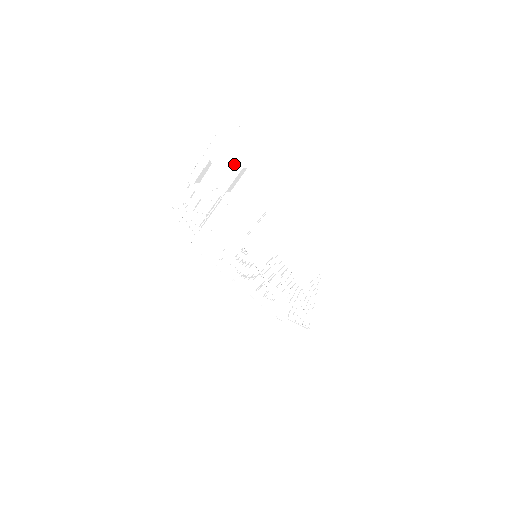
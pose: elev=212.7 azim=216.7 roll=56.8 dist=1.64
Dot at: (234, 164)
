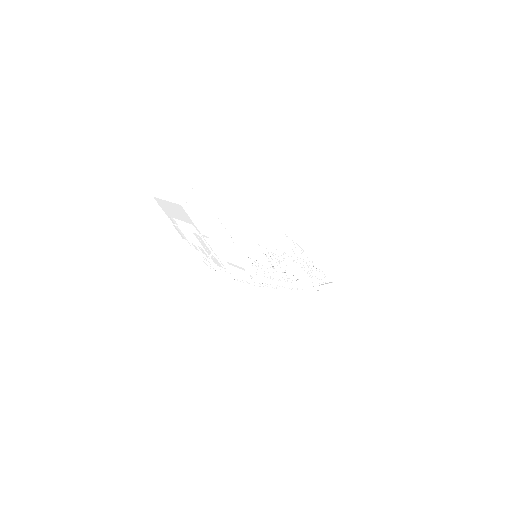
Dot at: (177, 207)
